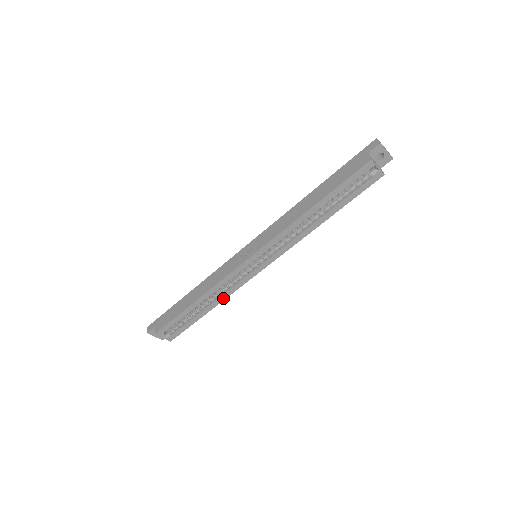
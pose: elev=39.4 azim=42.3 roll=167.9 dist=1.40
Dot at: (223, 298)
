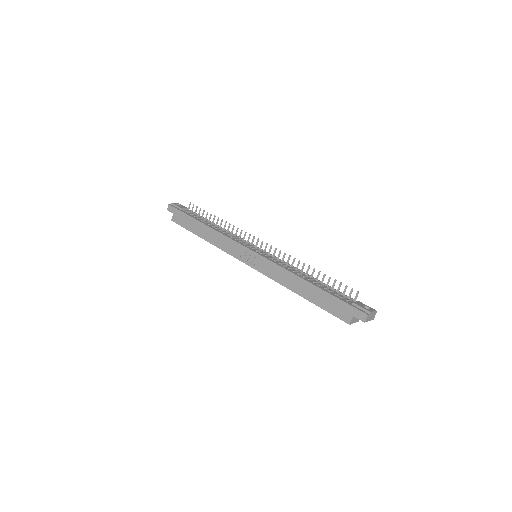
Dot at: occluded
